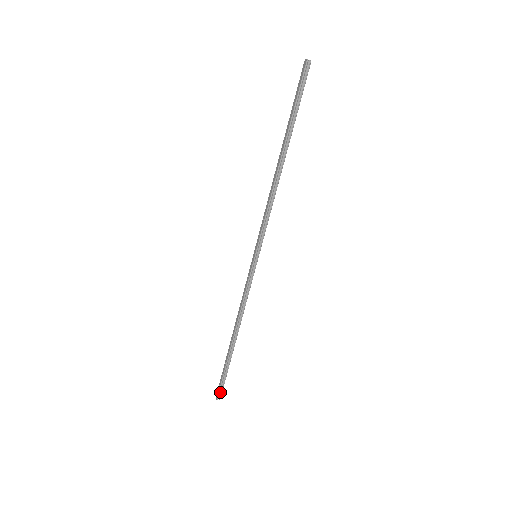
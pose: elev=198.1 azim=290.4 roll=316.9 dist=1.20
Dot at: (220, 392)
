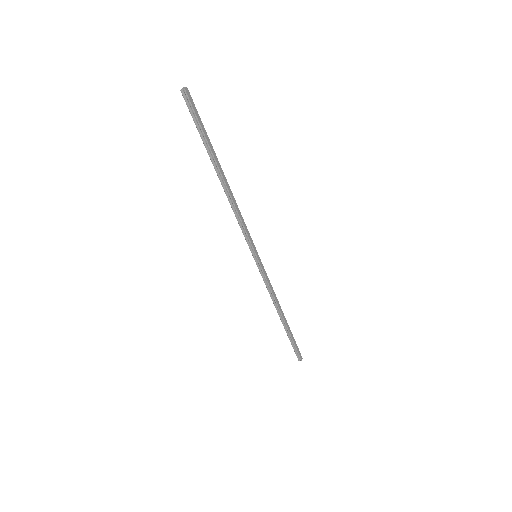
Dot at: (298, 355)
